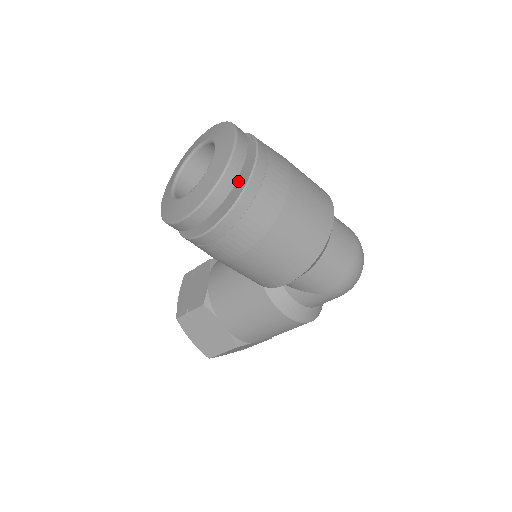
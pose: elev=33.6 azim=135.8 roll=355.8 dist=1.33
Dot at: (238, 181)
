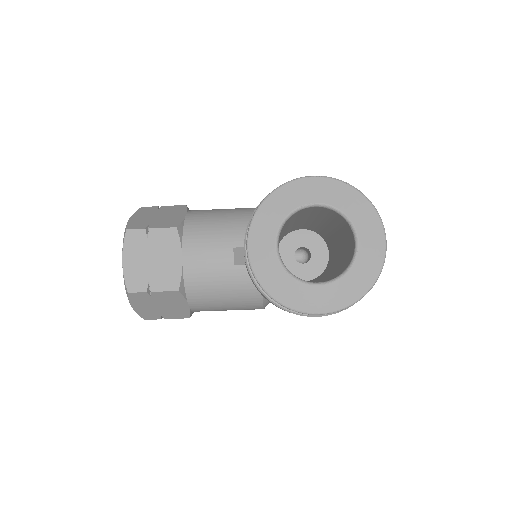
Dot at: occluded
